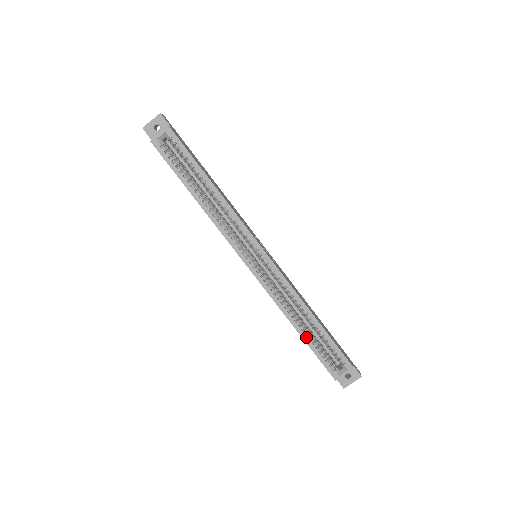
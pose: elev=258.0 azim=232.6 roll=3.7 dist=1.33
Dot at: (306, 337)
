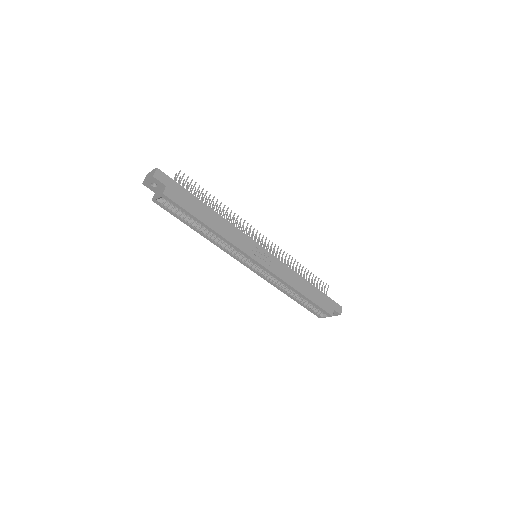
Dot at: (297, 301)
